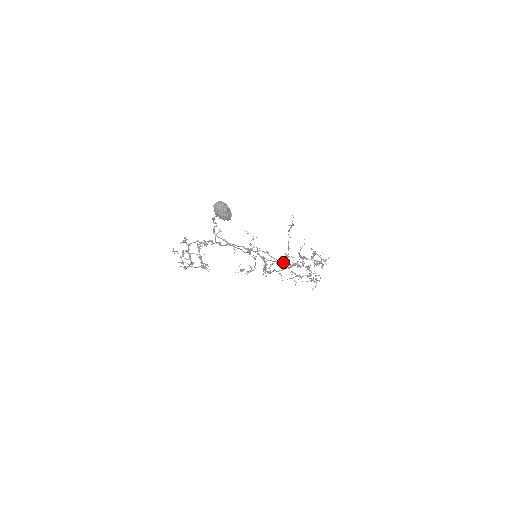
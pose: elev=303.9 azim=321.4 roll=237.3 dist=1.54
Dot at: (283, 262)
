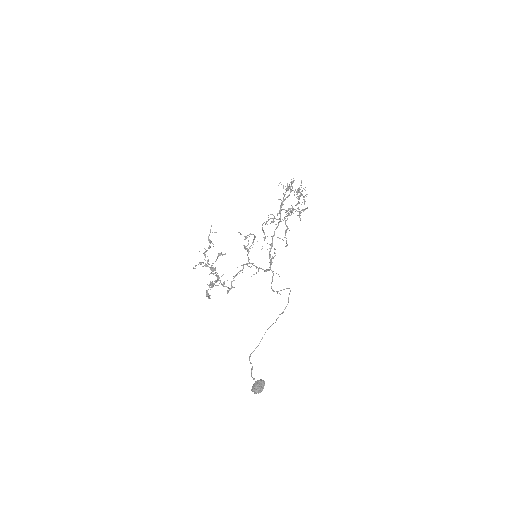
Dot at: (290, 290)
